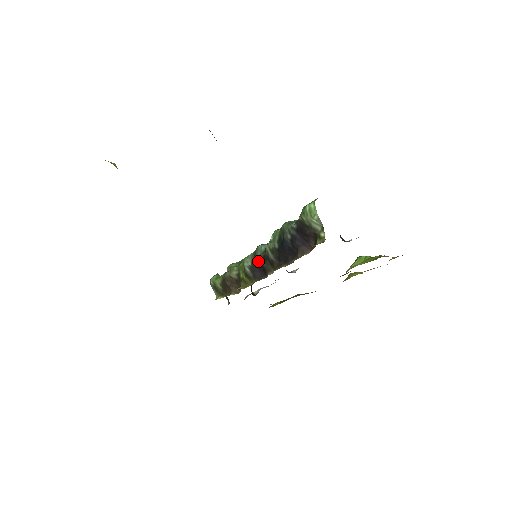
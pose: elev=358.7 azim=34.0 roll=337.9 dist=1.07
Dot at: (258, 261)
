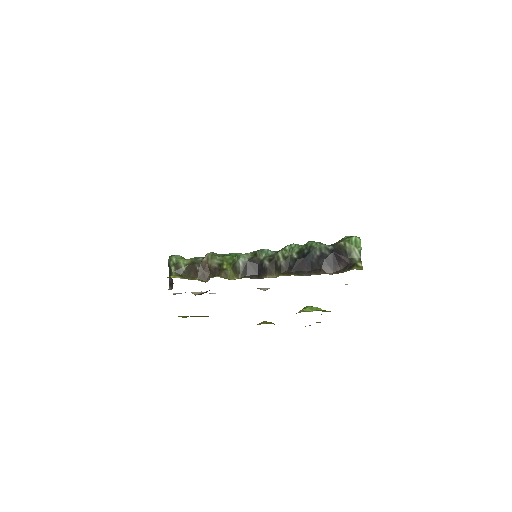
Dot at: (258, 261)
